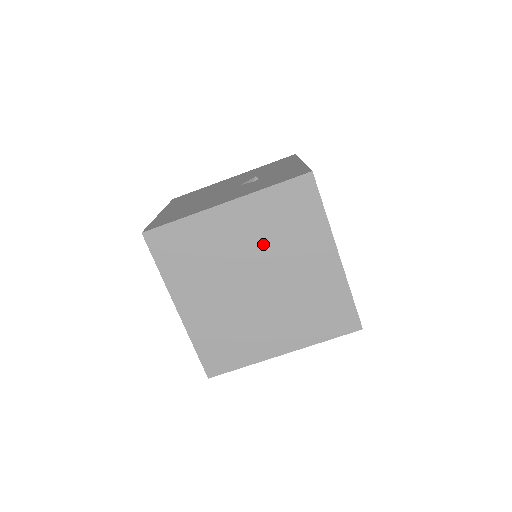
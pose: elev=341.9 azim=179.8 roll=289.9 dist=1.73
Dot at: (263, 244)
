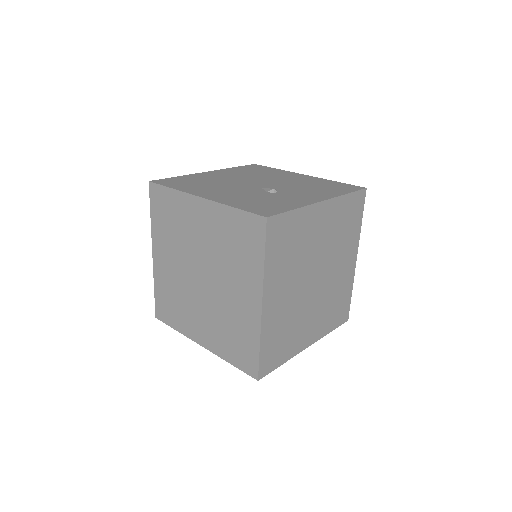
Dot at: (214, 250)
